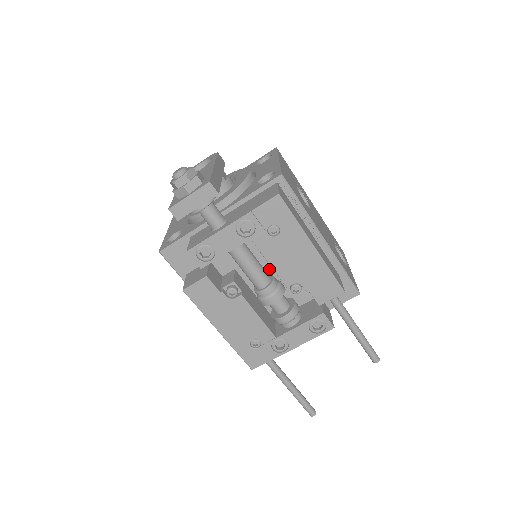
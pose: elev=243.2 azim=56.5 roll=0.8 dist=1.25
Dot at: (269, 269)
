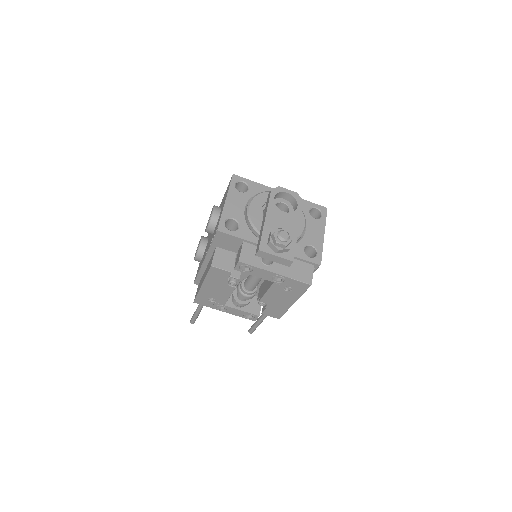
Dot at: occluded
